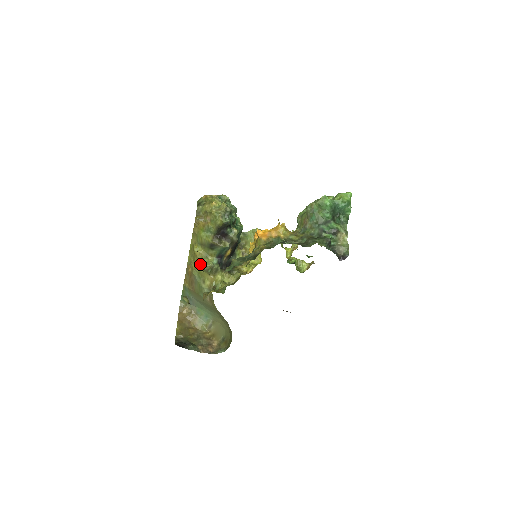
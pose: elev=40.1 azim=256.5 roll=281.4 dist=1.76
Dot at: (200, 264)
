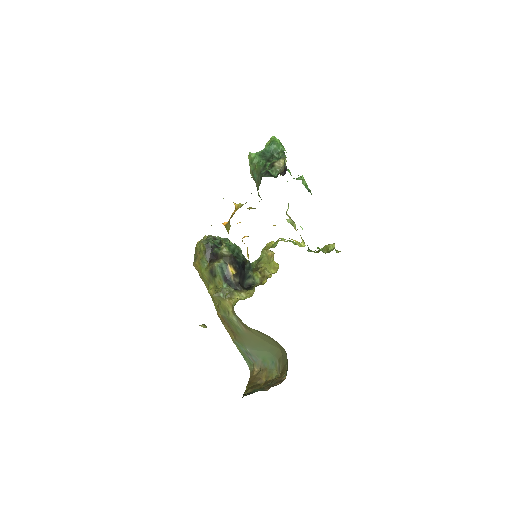
Dot at: (218, 299)
